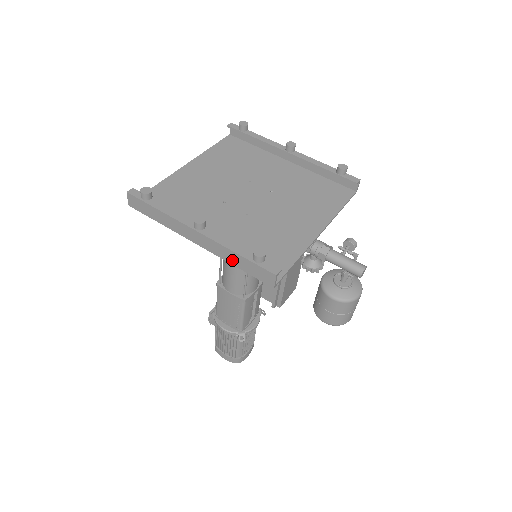
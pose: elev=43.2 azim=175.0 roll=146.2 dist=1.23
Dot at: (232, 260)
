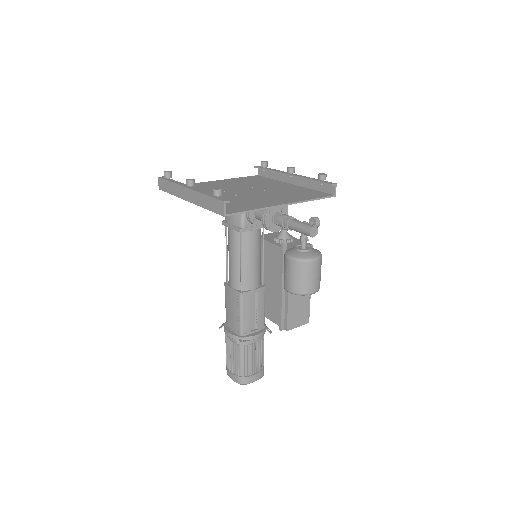
Dot at: (203, 203)
